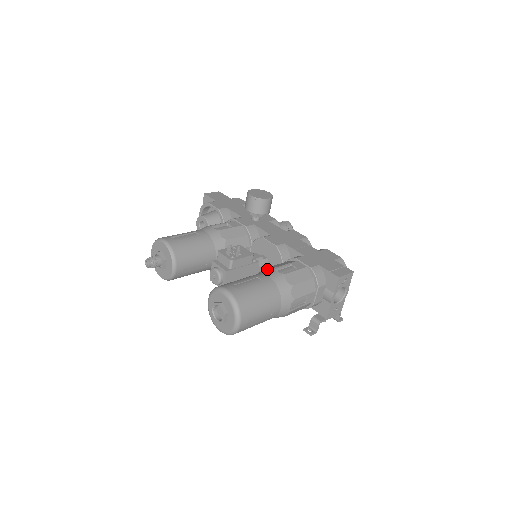
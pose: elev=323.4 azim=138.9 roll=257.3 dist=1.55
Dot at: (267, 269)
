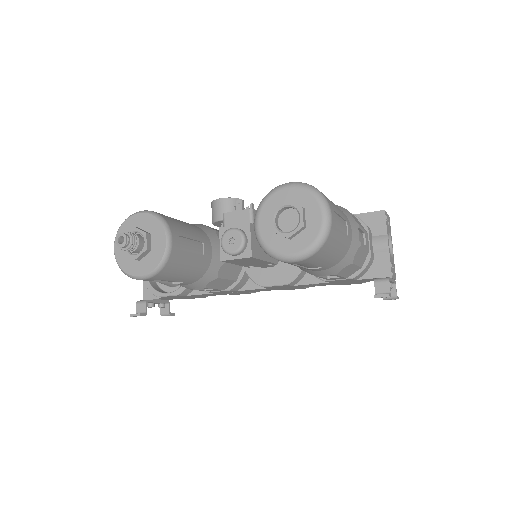
Dot at: occluded
